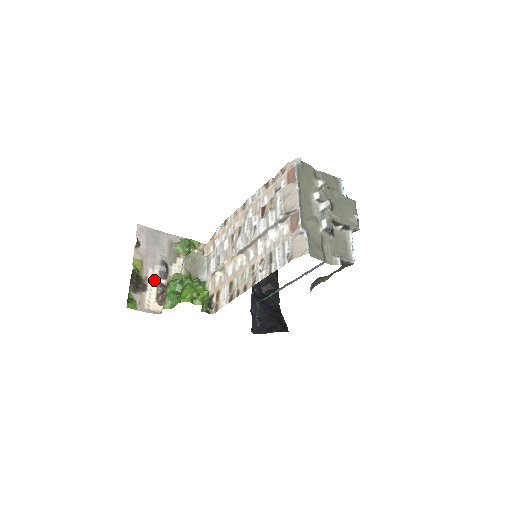
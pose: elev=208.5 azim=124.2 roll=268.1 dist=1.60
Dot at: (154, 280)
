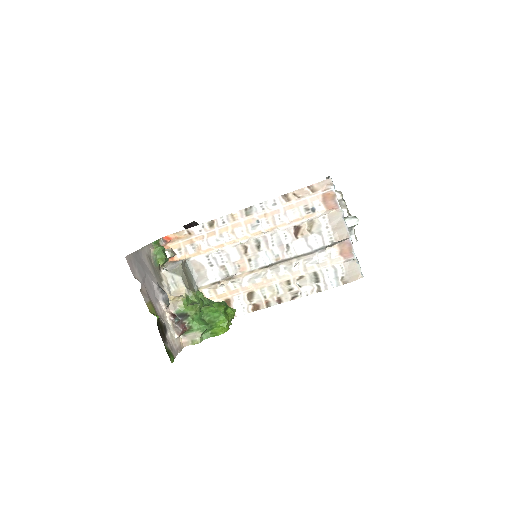
Dot at: (164, 314)
